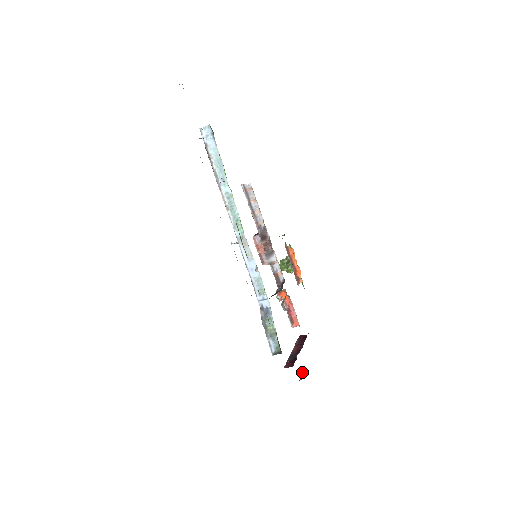
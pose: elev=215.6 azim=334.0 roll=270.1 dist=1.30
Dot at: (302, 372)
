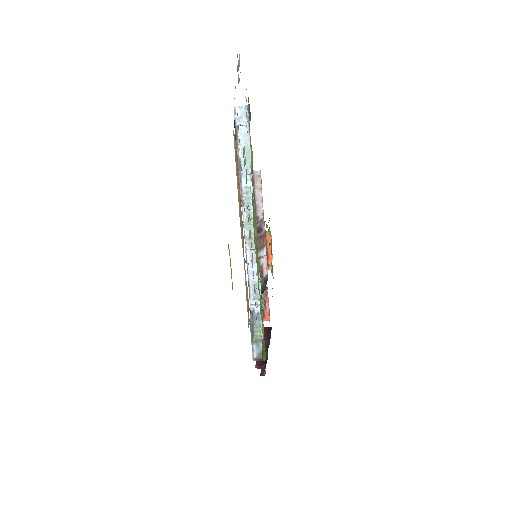
Dot at: occluded
